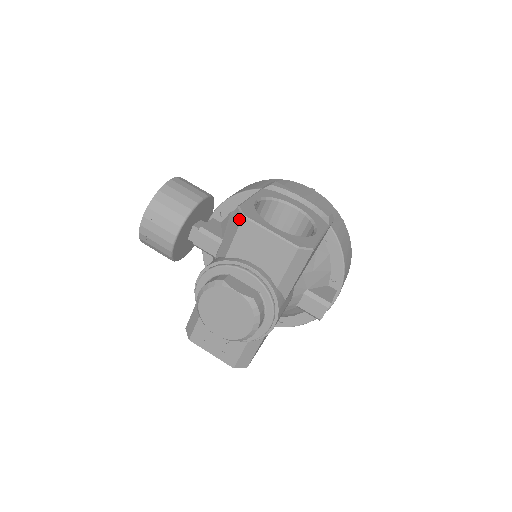
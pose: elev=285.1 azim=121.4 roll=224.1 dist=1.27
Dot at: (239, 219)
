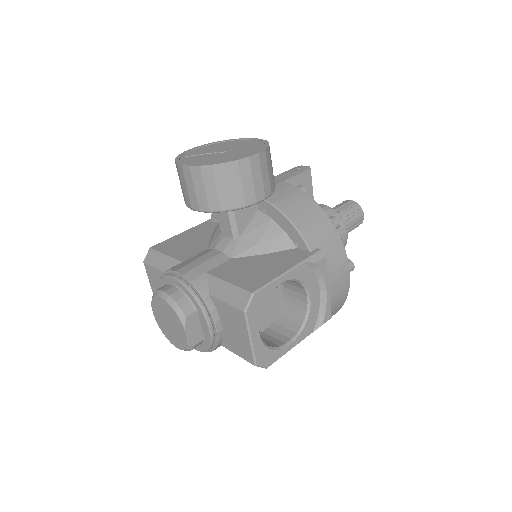
Dot at: (241, 305)
